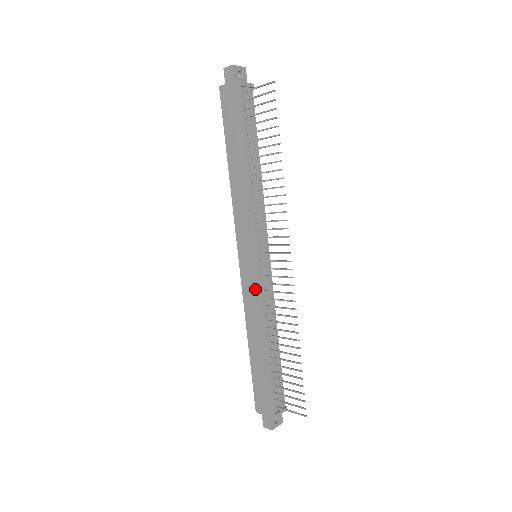
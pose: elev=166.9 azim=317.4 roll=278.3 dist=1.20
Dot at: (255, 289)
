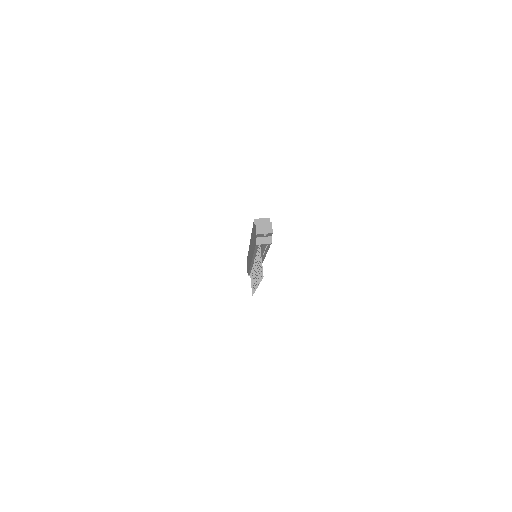
Dot at: occluded
